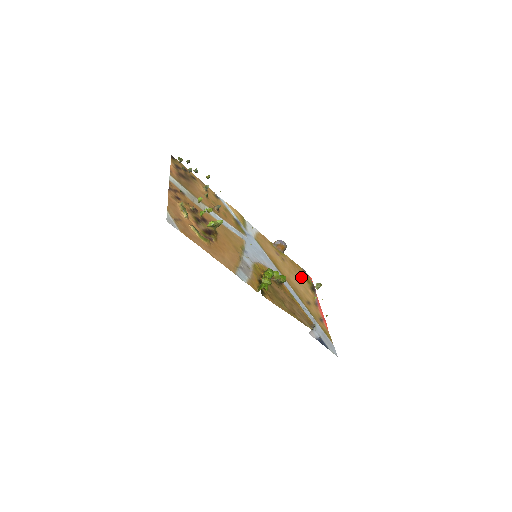
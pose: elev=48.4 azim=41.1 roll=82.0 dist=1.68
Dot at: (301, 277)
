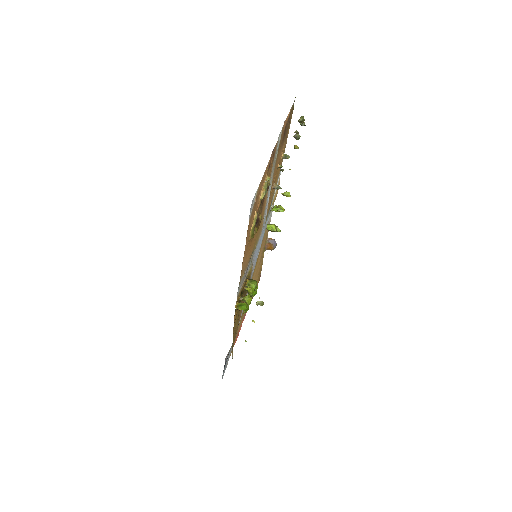
Dot at: occluded
